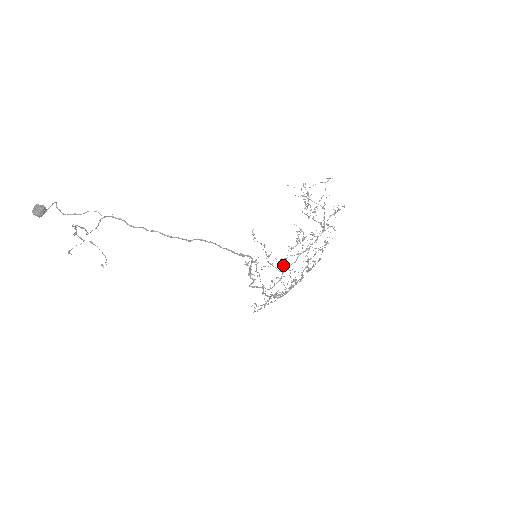
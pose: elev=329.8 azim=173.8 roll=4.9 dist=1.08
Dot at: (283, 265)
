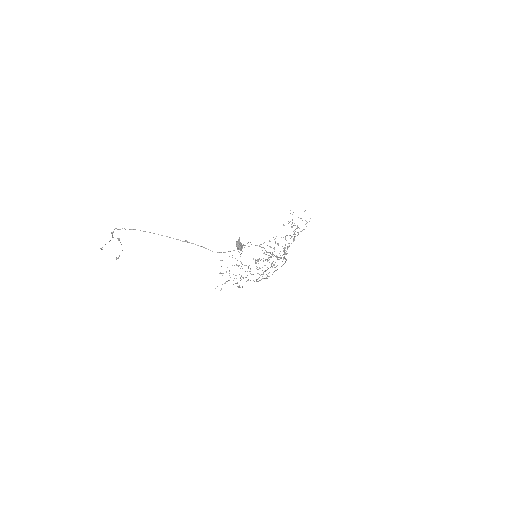
Dot at: occluded
